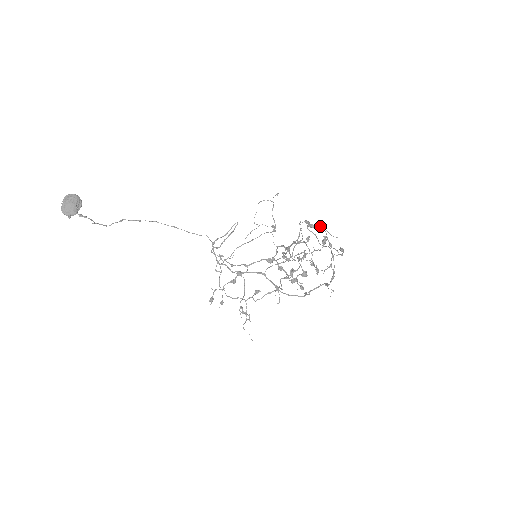
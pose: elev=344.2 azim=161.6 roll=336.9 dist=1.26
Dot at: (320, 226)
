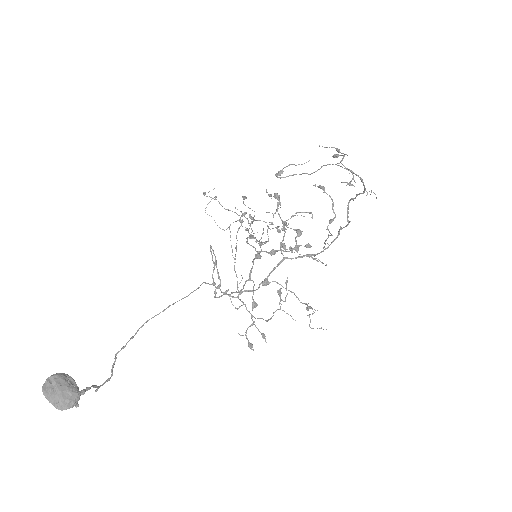
Dot at: (286, 166)
